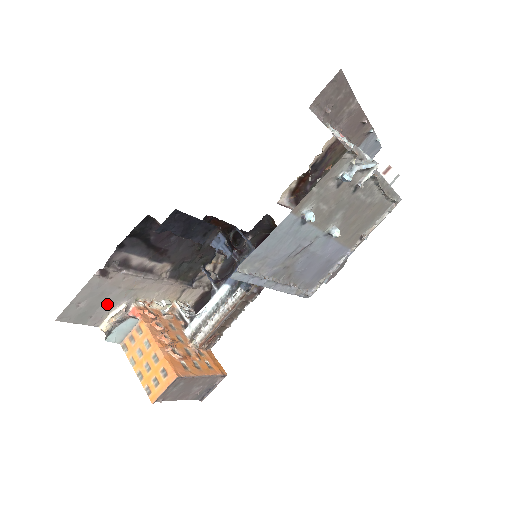
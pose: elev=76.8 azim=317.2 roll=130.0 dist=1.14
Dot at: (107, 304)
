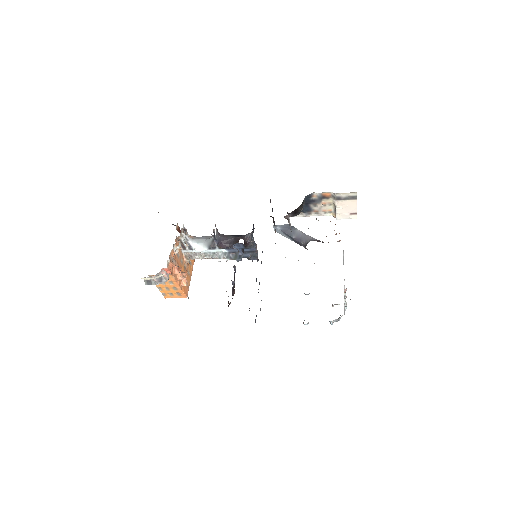
Dot at: occluded
